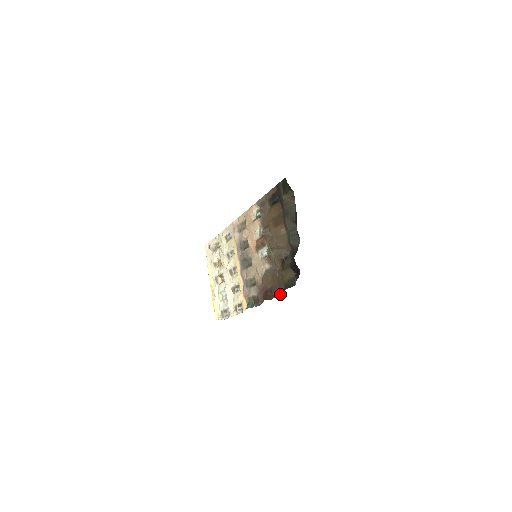
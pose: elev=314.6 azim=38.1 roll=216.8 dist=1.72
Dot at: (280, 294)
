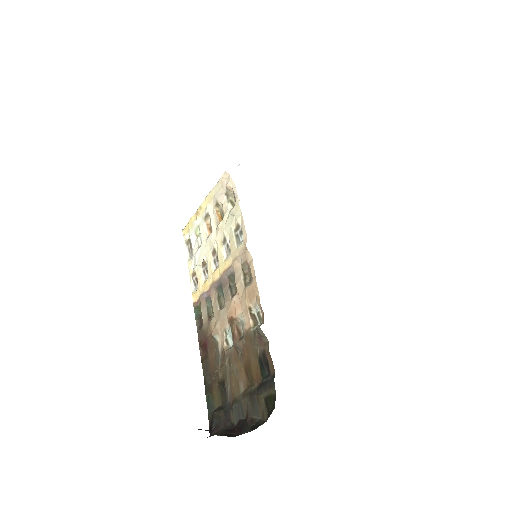
Dot at: (205, 376)
